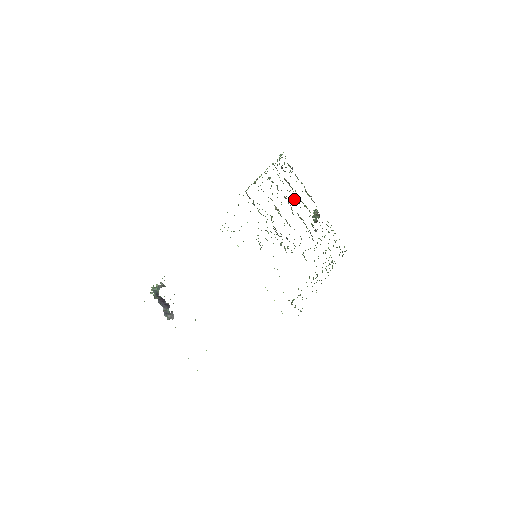
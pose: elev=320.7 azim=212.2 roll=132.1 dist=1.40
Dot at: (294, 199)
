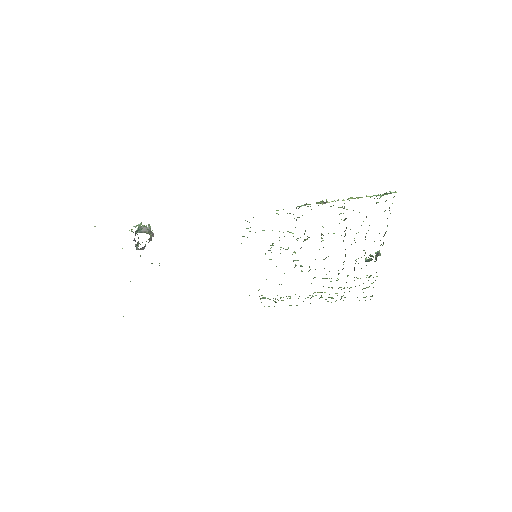
Dot at: occluded
